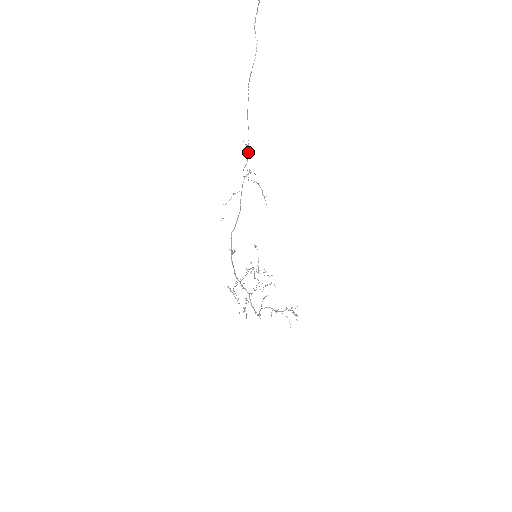
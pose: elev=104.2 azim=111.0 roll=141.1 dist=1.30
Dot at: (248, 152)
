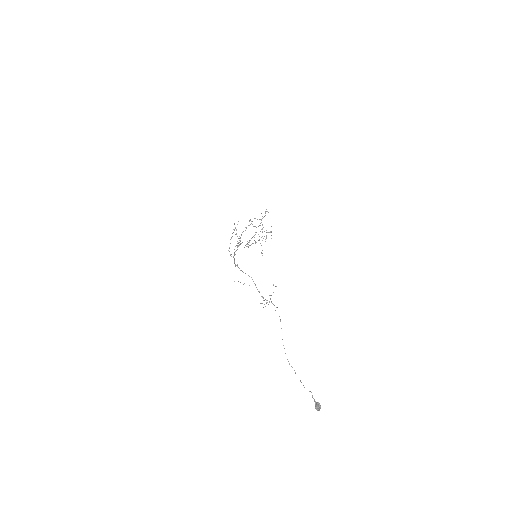
Dot at: occluded
